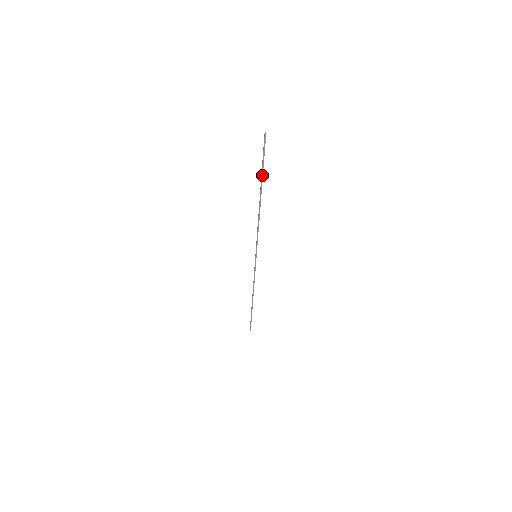
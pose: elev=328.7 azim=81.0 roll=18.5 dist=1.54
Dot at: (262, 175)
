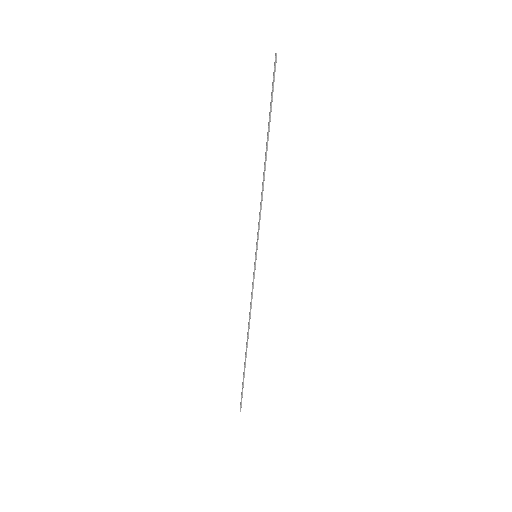
Dot at: (270, 117)
